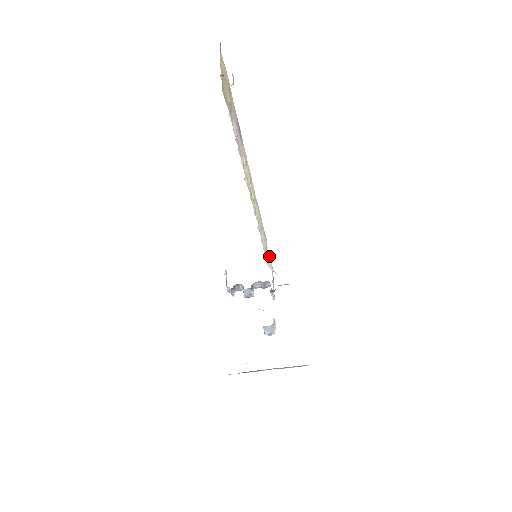
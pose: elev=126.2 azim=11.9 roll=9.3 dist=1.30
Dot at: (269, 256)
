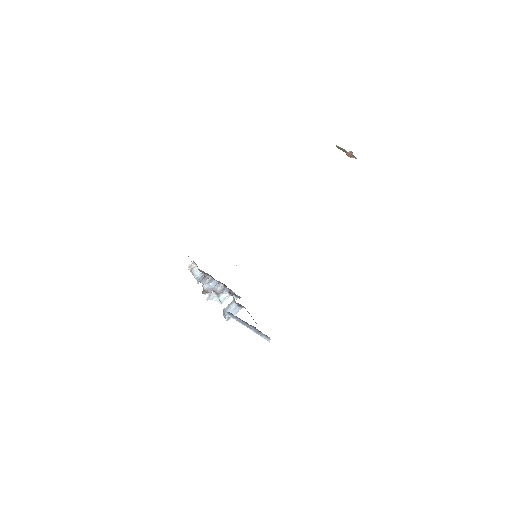
Dot at: occluded
